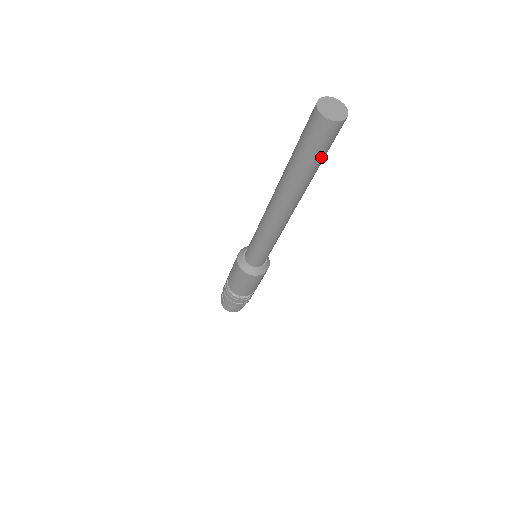
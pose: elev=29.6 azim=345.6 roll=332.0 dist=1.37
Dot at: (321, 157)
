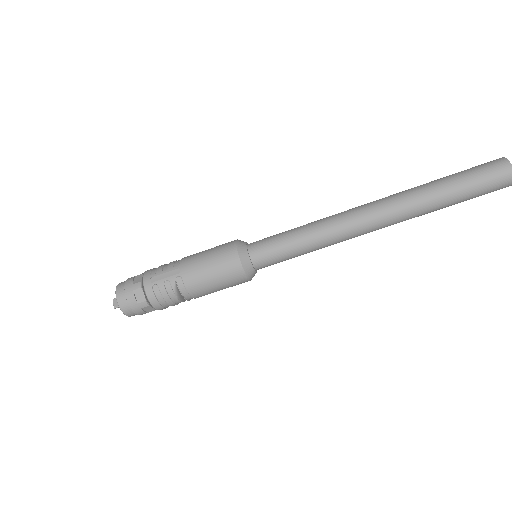
Dot at: occluded
